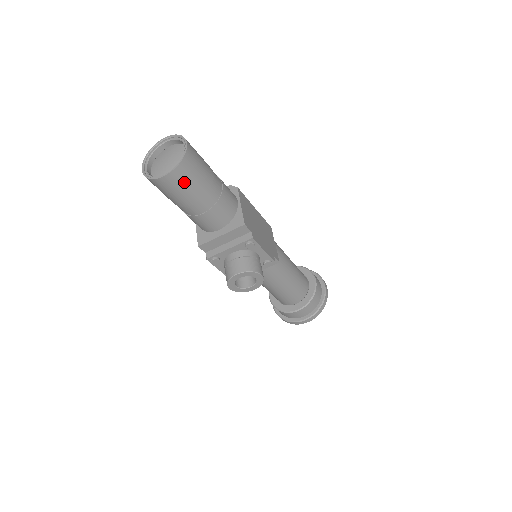
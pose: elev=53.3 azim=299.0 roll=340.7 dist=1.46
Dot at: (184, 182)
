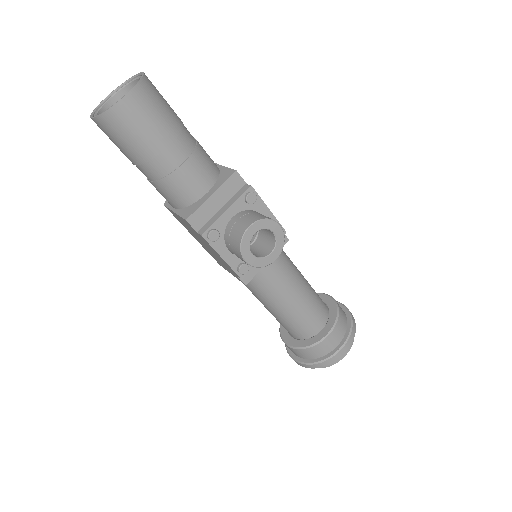
Dot at: (150, 109)
